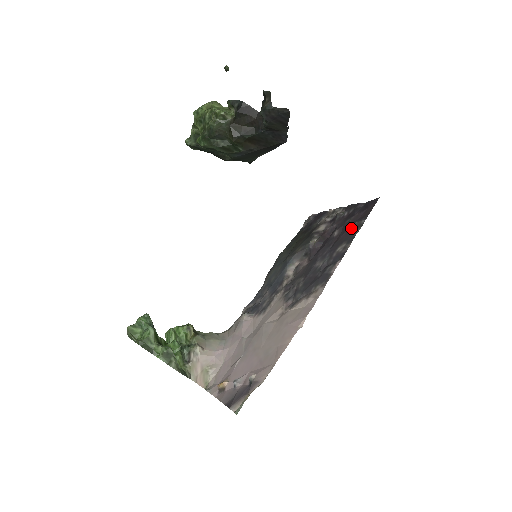
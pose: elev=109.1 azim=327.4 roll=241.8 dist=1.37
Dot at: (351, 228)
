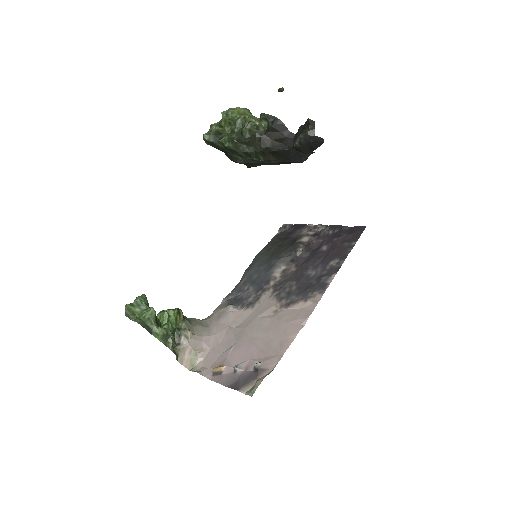
Dot at: (342, 247)
